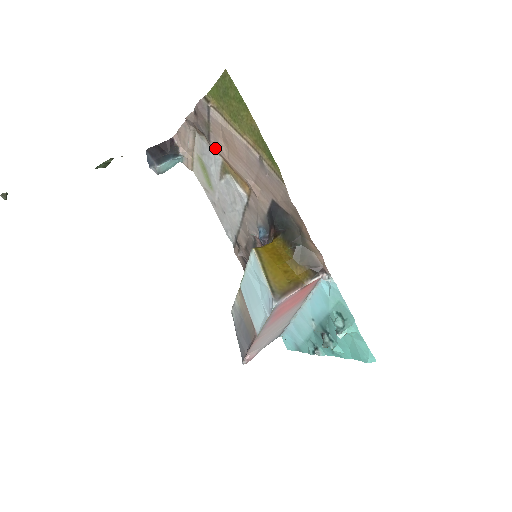
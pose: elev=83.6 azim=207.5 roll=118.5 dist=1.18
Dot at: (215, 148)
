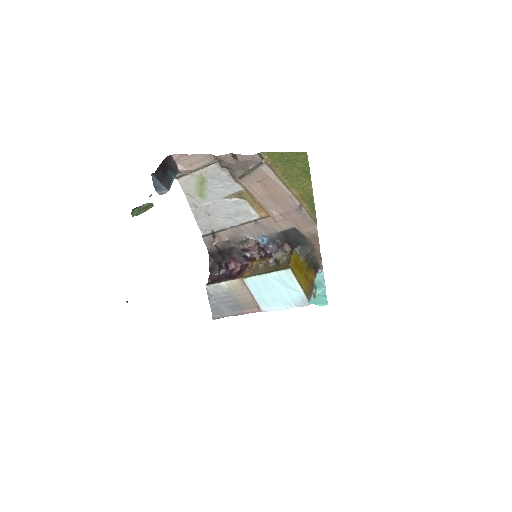
Dot at: (243, 184)
